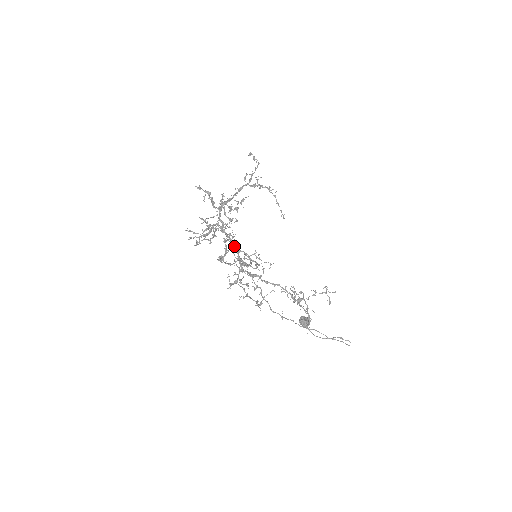
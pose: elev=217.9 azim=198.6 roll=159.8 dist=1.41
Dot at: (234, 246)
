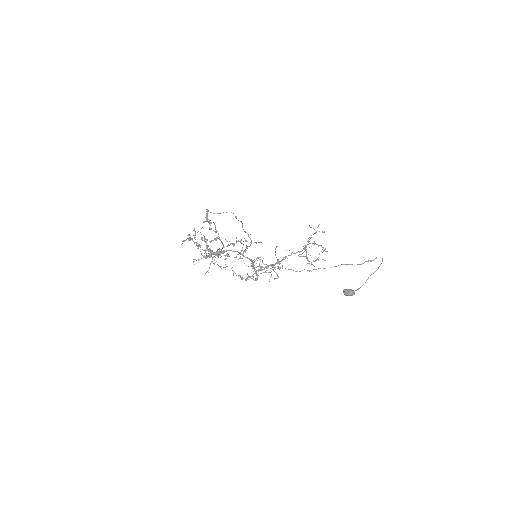
Dot at: occluded
